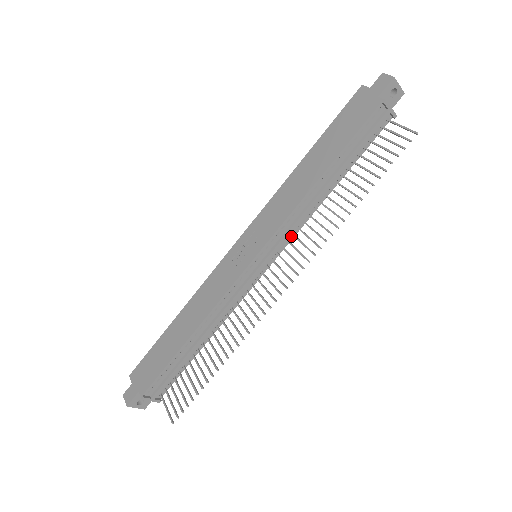
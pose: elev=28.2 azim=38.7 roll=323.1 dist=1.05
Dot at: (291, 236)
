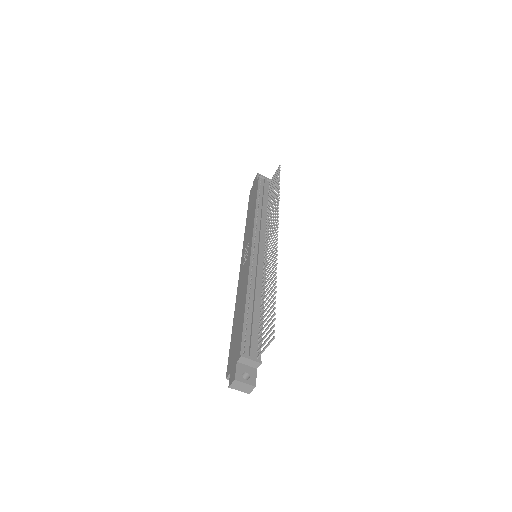
Dot at: (266, 234)
